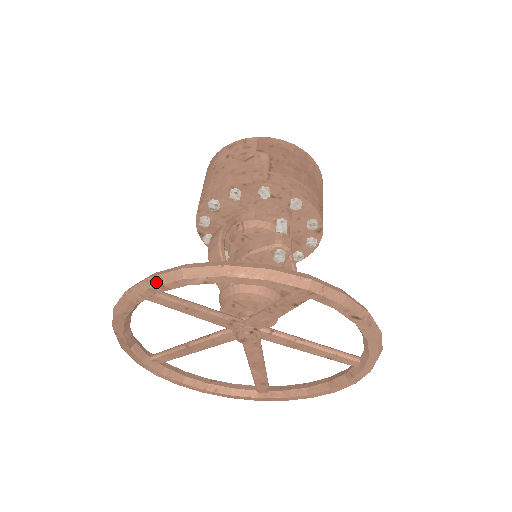
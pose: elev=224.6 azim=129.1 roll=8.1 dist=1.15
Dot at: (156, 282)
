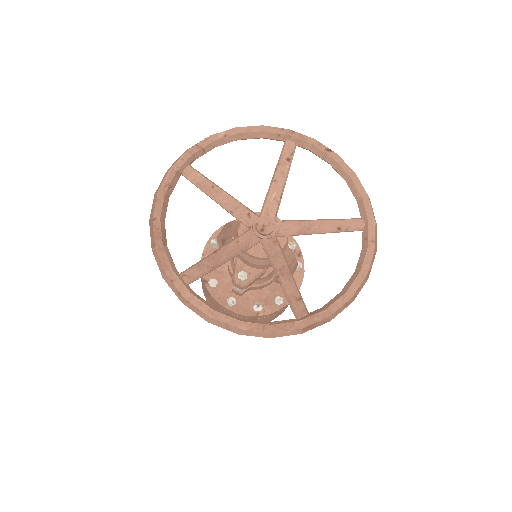
Dot at: (192, 147)
